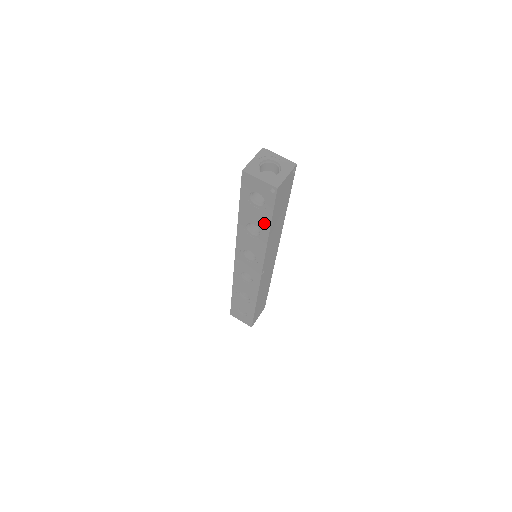
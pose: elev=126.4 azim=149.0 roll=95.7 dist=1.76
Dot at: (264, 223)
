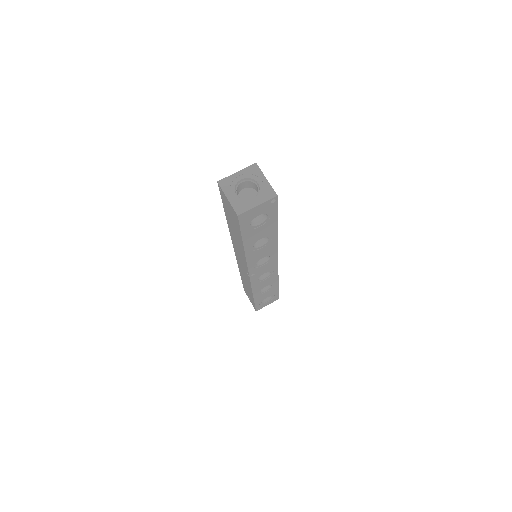
Dot at: (271, 229)
